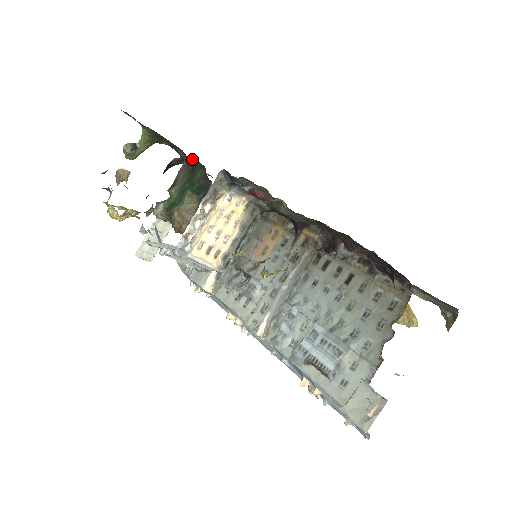
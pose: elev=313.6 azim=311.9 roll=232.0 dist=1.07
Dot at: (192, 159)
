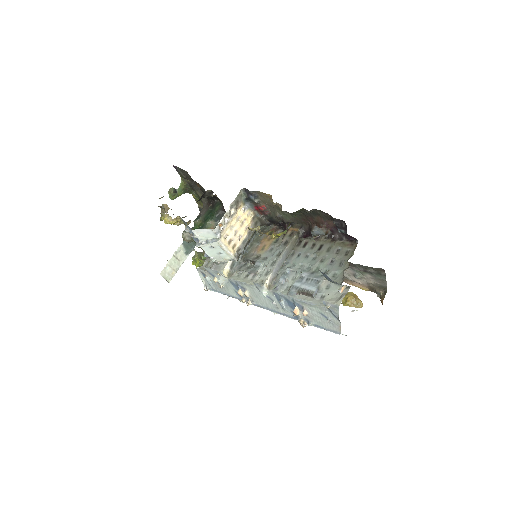
Dot at: (215, 196)
